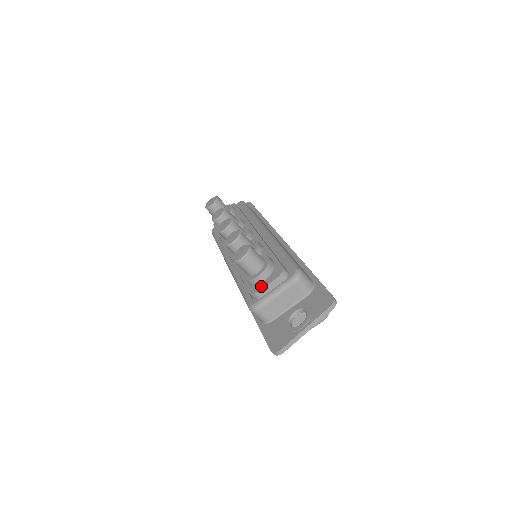
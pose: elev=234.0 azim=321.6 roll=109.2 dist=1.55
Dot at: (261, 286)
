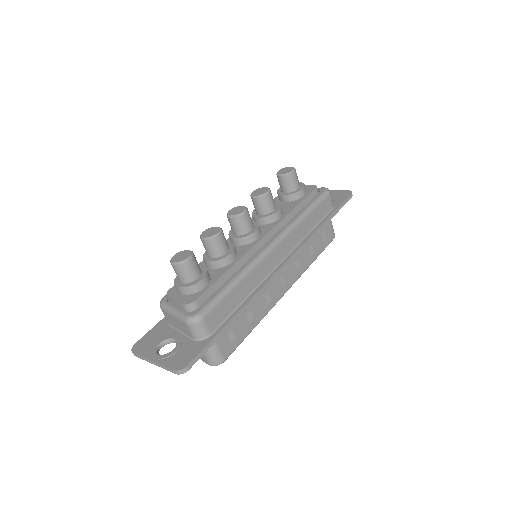
Dot at: (174, 295)
